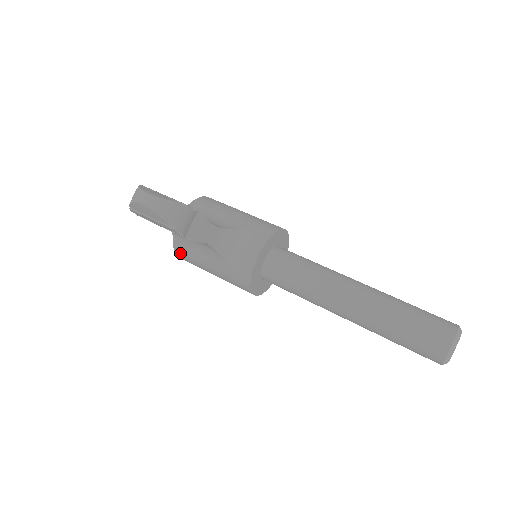
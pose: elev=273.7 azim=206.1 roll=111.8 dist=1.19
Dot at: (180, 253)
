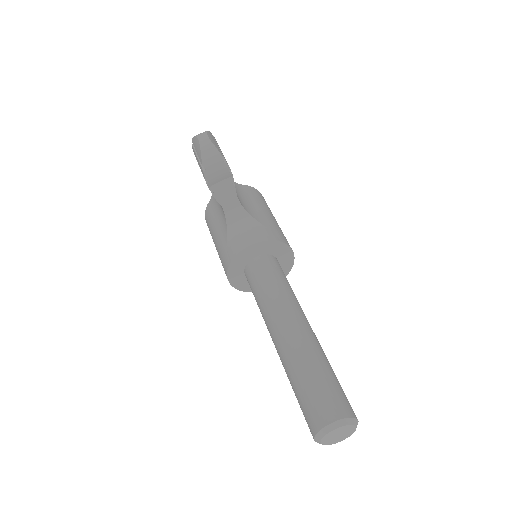
Dot at: (207, 215)
